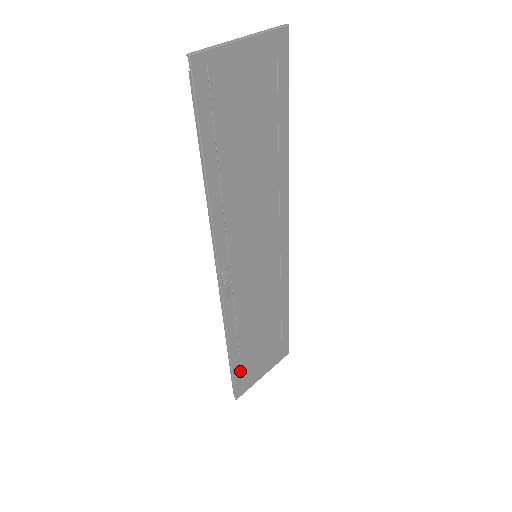
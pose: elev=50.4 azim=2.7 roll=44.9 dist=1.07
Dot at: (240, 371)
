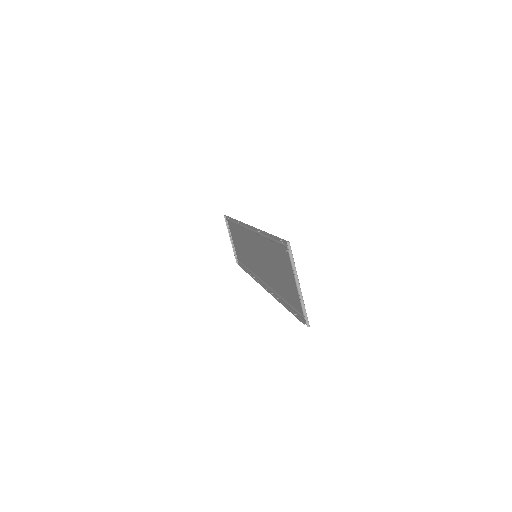
Dot at: (241, 262)
